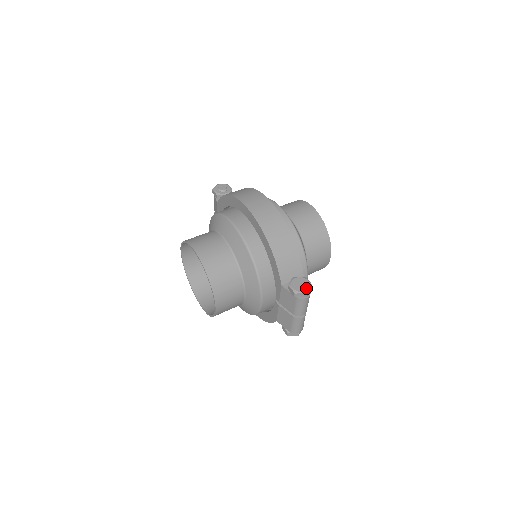
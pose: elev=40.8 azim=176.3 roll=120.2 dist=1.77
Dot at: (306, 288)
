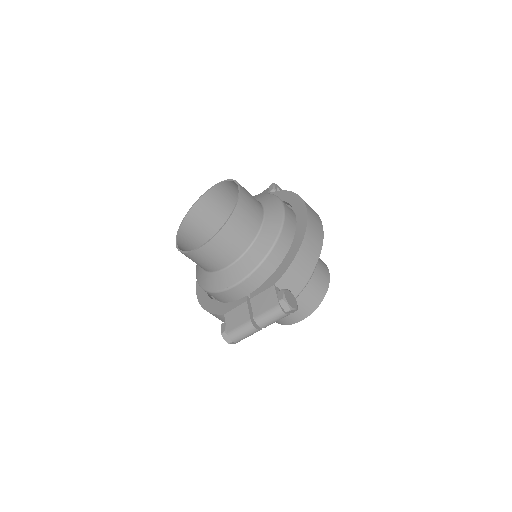
Dot at: (293, 306)
